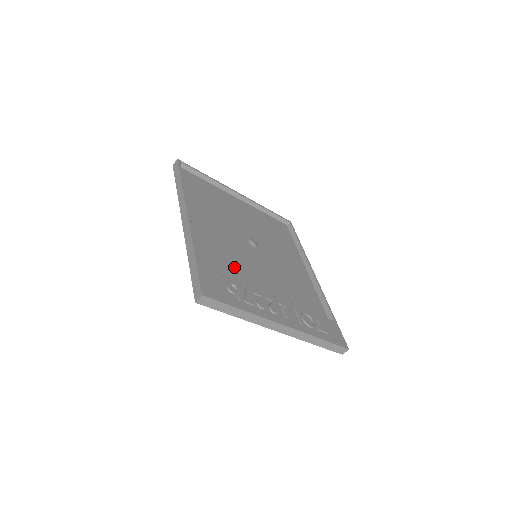
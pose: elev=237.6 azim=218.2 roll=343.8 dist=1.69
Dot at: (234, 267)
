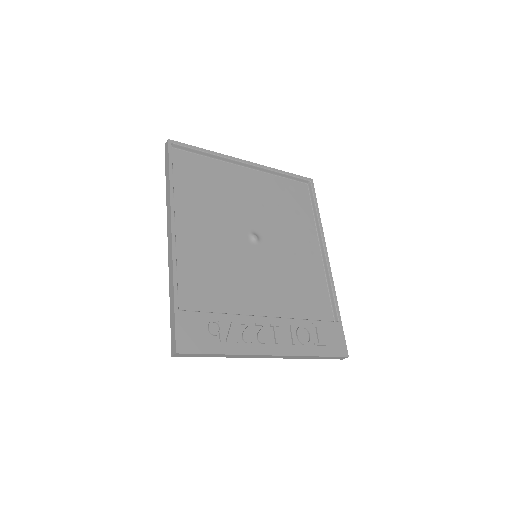
Dot at: (224, 288)
